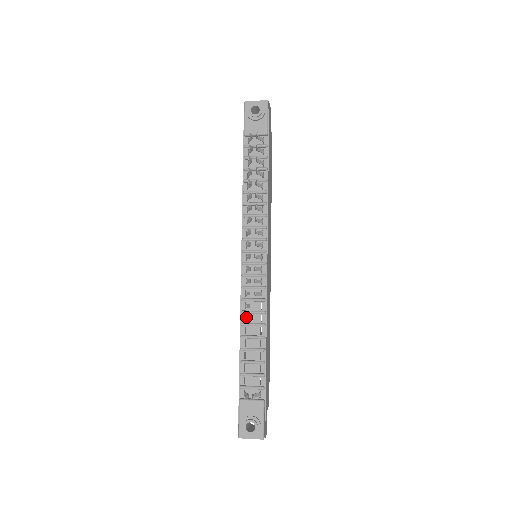
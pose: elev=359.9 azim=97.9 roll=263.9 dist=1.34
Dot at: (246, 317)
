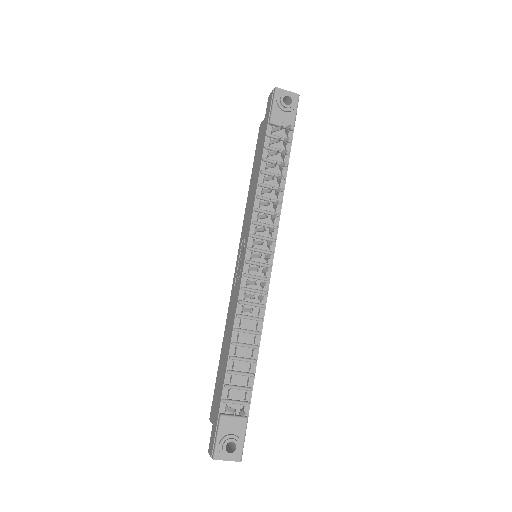
Dot at: (241, 322)
